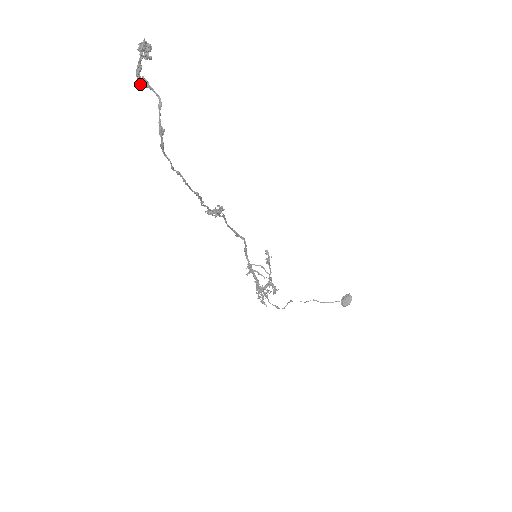
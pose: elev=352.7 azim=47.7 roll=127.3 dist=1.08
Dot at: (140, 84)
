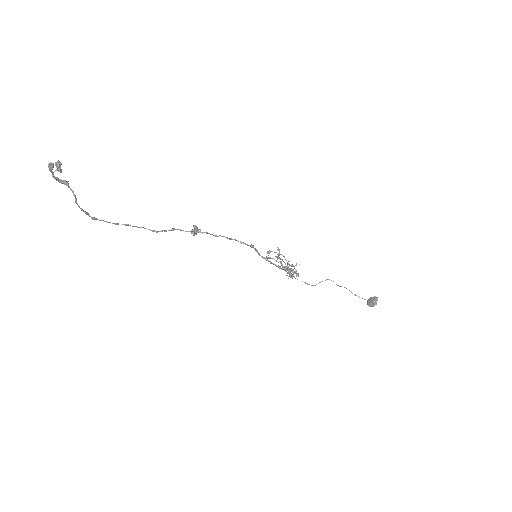
Dot at: (64, 184)
